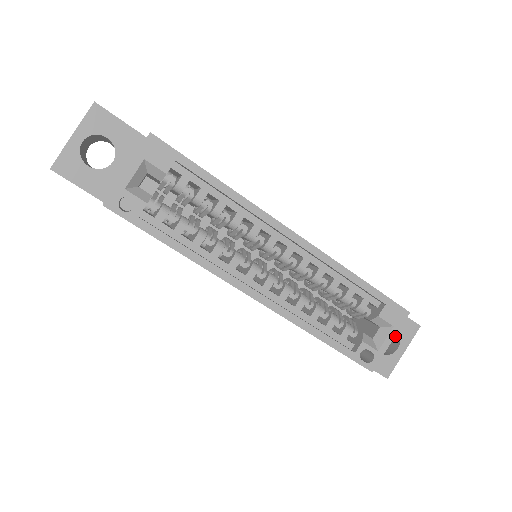
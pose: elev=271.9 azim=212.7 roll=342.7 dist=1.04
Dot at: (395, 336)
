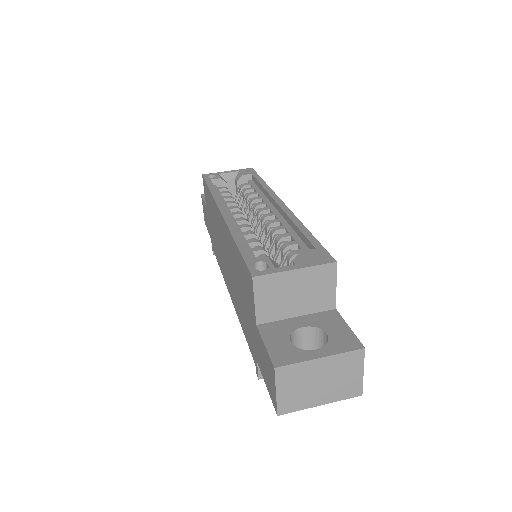
Dot at: occluded
